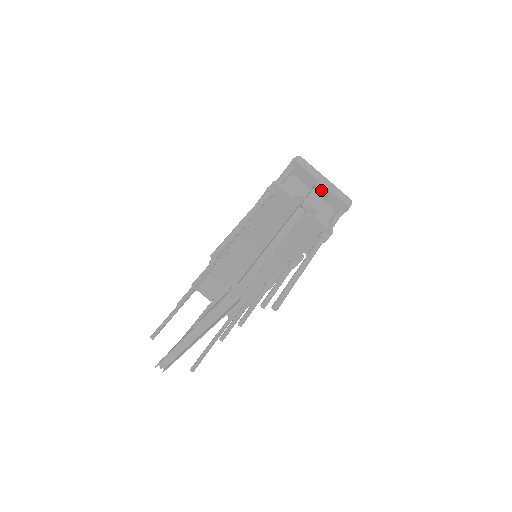
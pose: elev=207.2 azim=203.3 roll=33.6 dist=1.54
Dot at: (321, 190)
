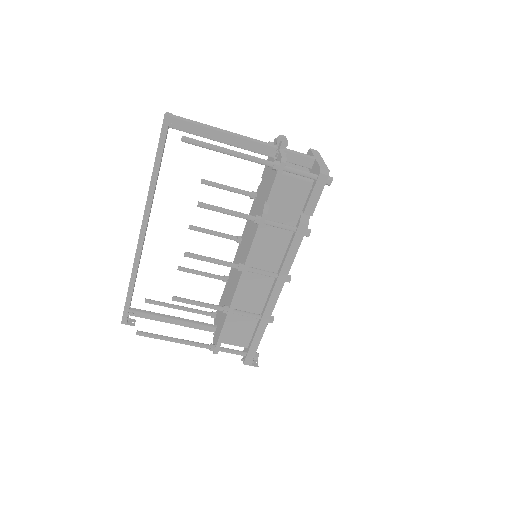
Dot at: (310, 159)
